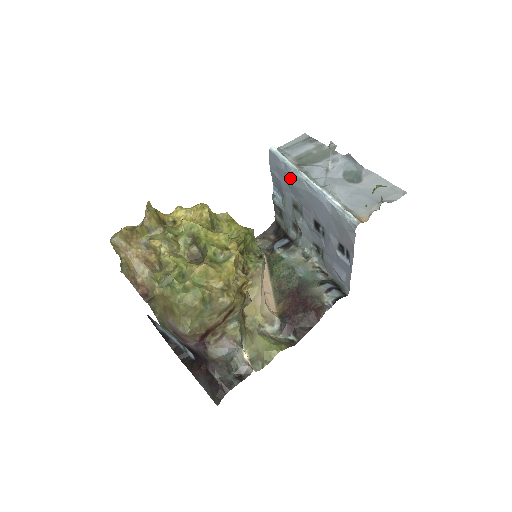
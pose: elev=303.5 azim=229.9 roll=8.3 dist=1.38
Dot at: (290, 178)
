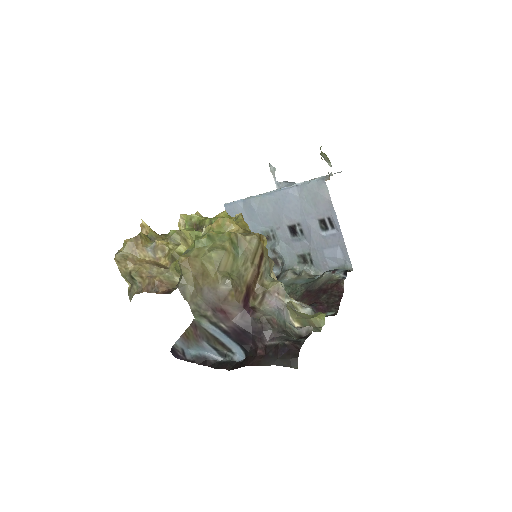
Dot at: (252, 206)
